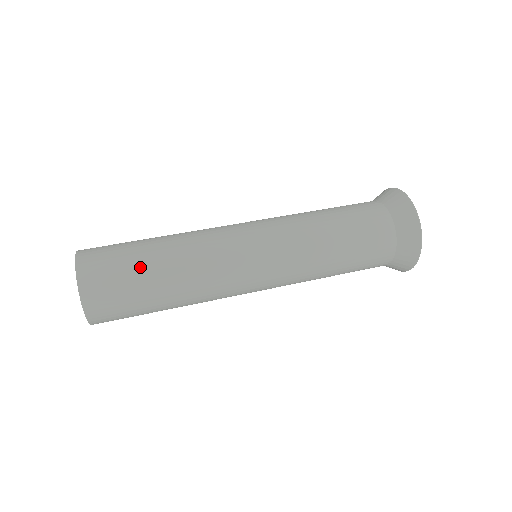
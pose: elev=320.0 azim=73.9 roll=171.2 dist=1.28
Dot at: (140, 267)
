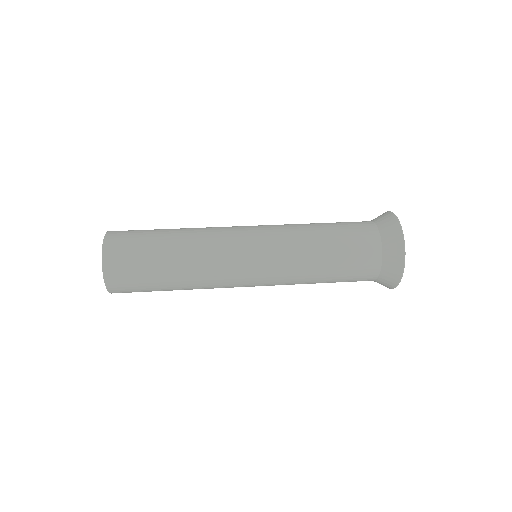
Dot at: (153, 261)
